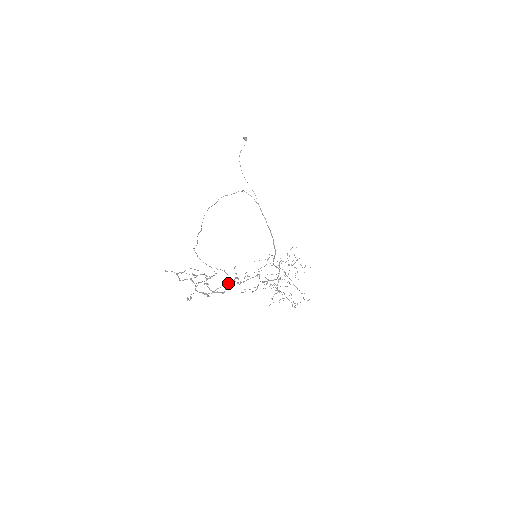
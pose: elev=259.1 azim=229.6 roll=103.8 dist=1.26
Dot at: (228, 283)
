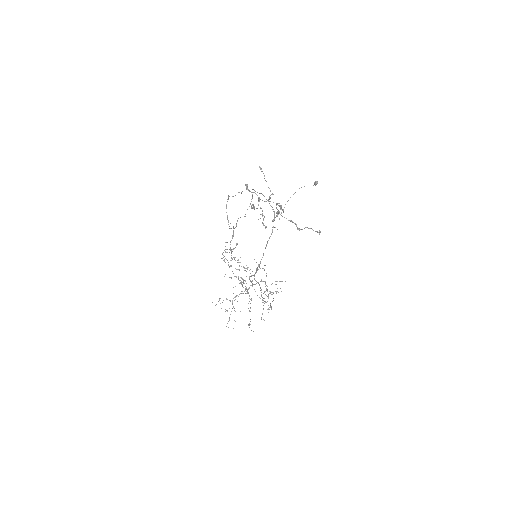
Dot at: (309, 228)
